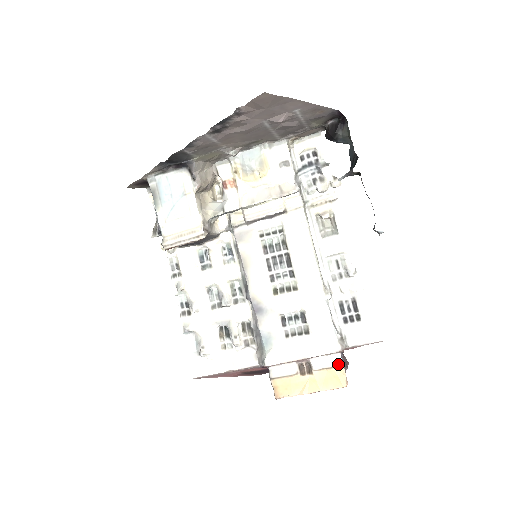
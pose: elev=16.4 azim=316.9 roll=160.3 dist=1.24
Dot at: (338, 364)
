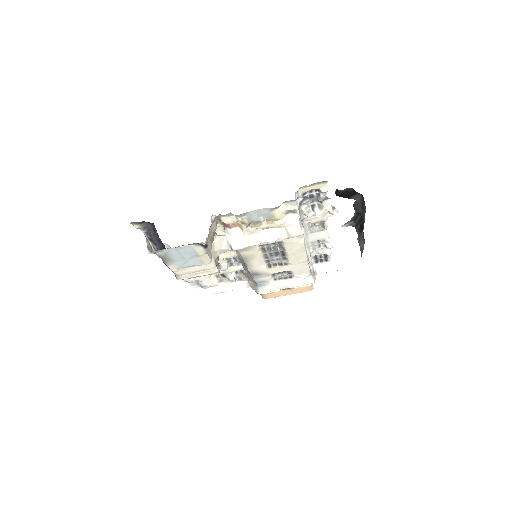
Dot at: occluded
